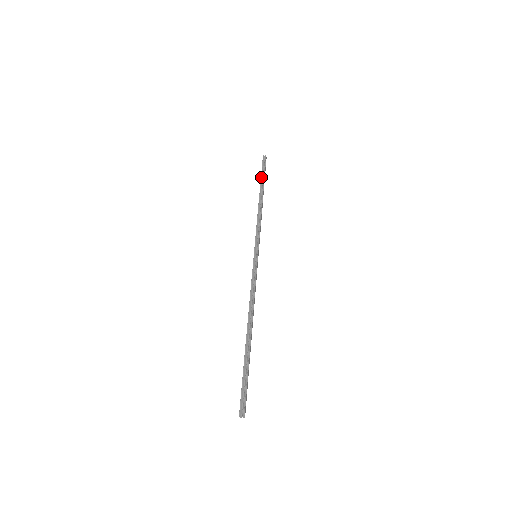
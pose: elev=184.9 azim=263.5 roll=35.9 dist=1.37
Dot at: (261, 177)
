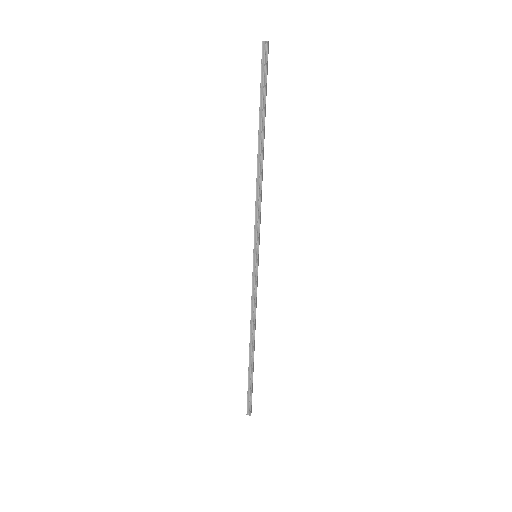
Dot at: (260, 104)
